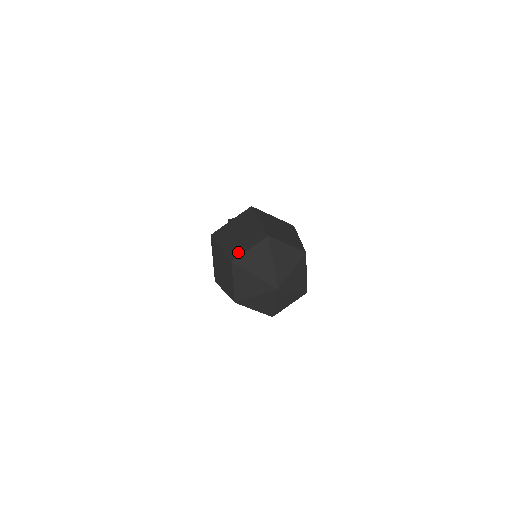
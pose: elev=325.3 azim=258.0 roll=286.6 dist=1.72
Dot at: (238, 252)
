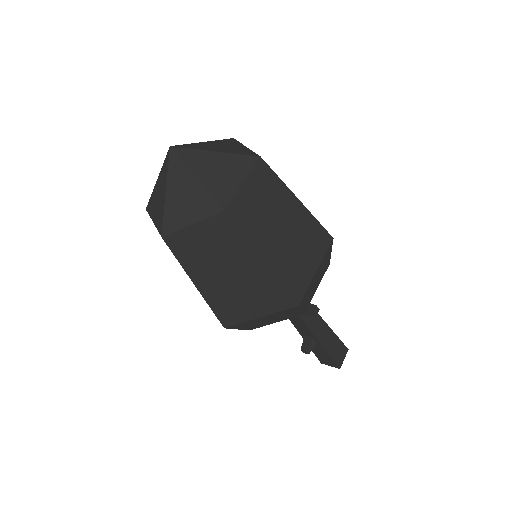
Dot at: occluded
